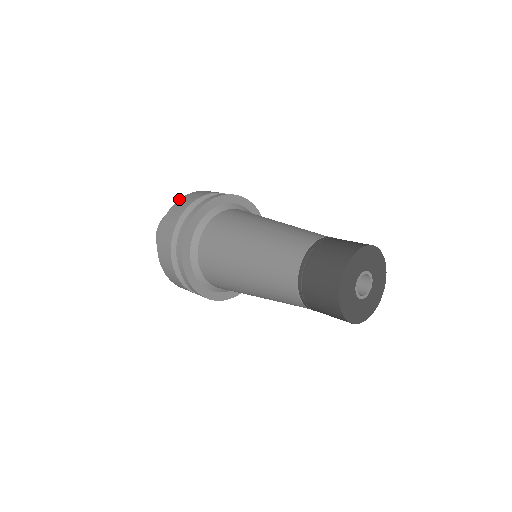
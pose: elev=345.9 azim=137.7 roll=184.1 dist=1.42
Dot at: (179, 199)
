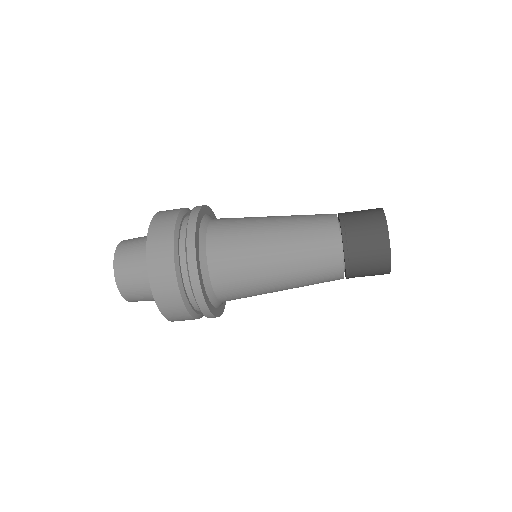
Dot at: (150, 222)
